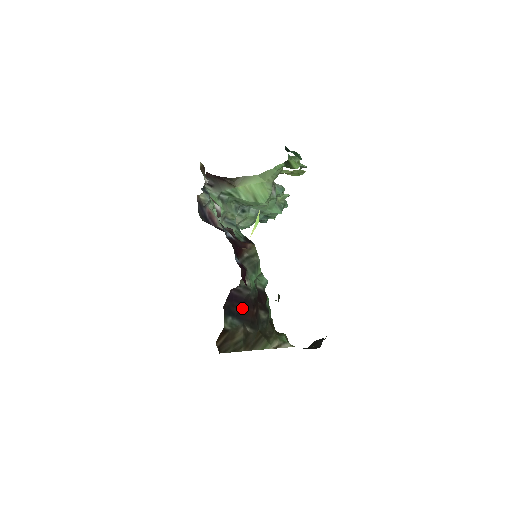
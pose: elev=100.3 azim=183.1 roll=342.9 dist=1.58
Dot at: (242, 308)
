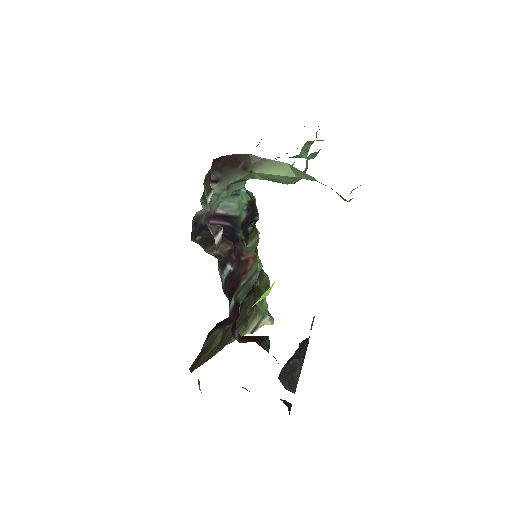
Dot at: occluded
